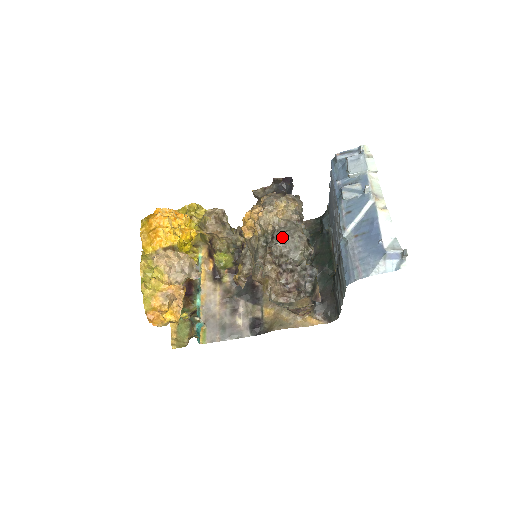
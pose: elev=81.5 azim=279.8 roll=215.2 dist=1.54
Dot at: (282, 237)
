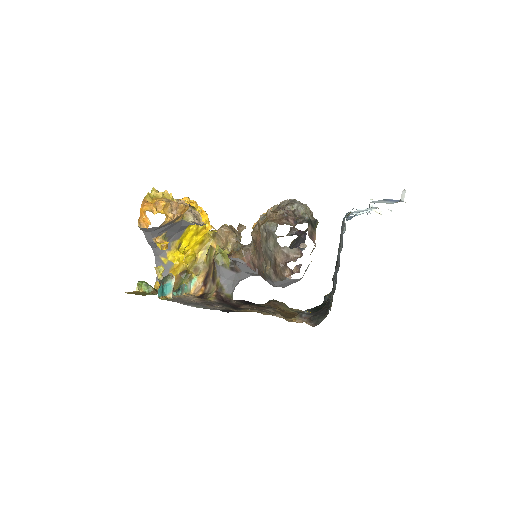
Dot at: (292, 199)
